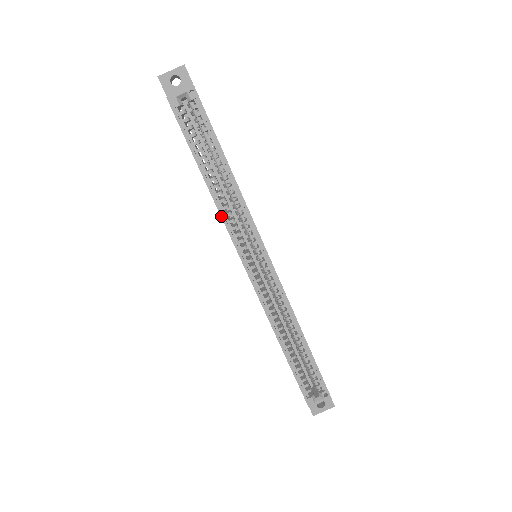
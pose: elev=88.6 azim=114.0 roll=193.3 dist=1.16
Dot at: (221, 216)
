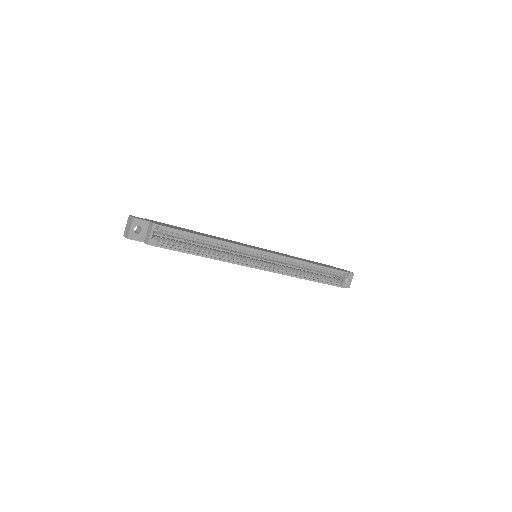
Dot at: (229, 262)
